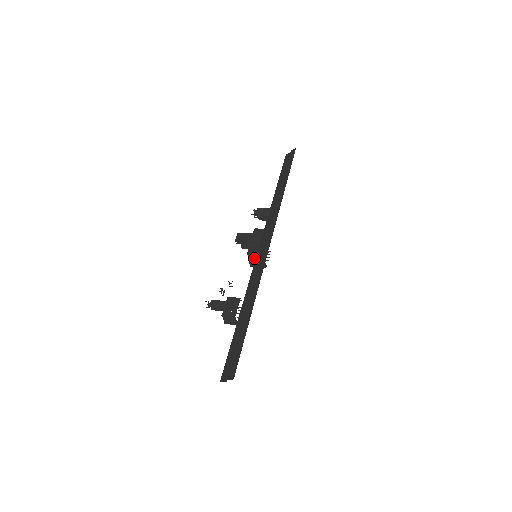
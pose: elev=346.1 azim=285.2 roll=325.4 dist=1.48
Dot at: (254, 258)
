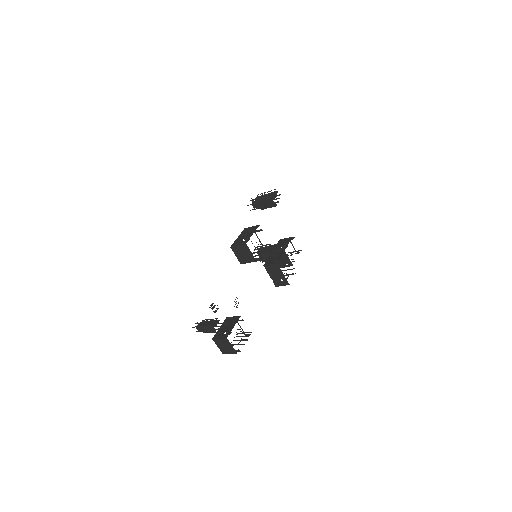
Dot at: (236, 249)
